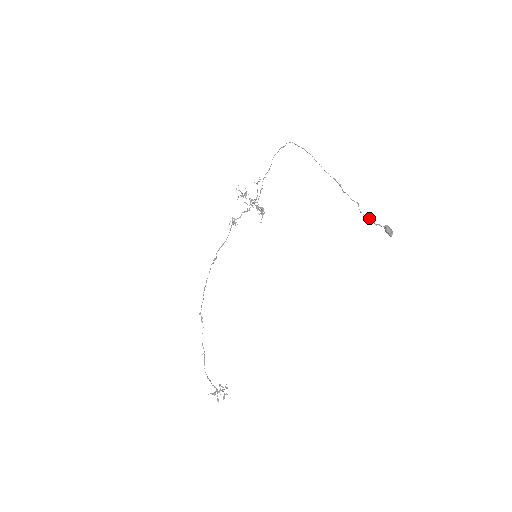
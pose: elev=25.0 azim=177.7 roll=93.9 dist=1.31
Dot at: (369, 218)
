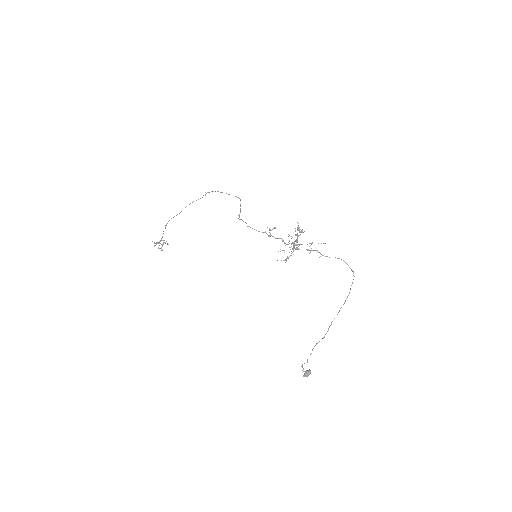
Dot at: (303, 368)
